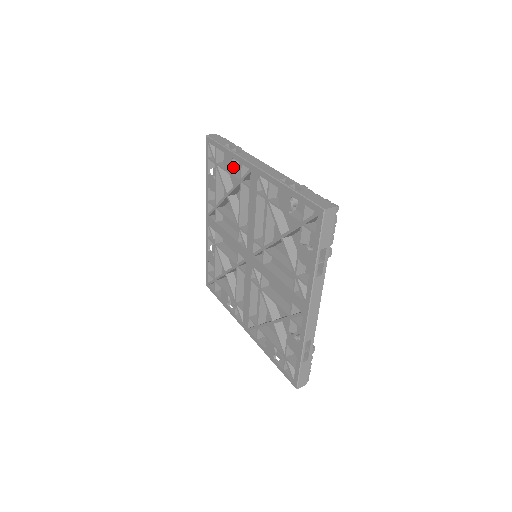
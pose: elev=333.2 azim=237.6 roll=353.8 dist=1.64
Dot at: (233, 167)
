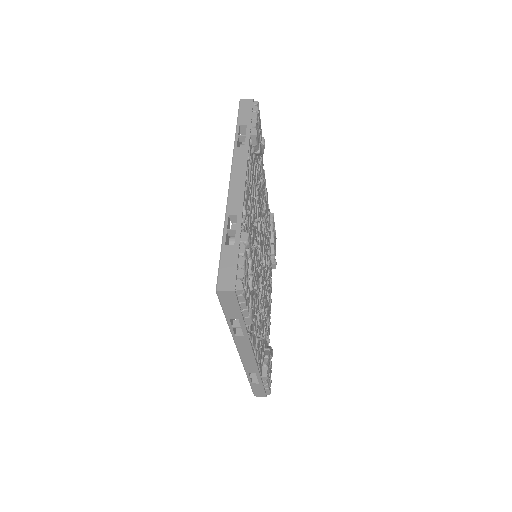
Dot at: occluded
